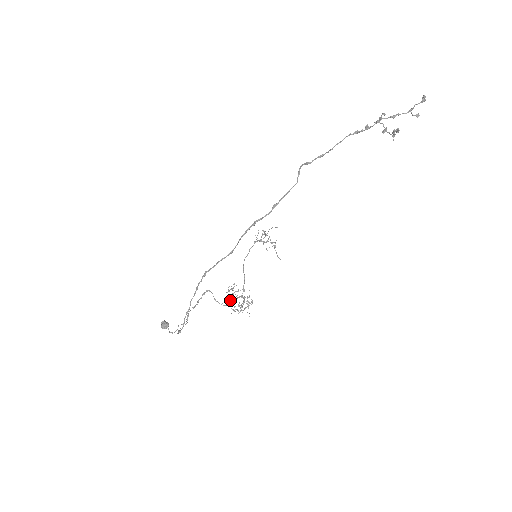
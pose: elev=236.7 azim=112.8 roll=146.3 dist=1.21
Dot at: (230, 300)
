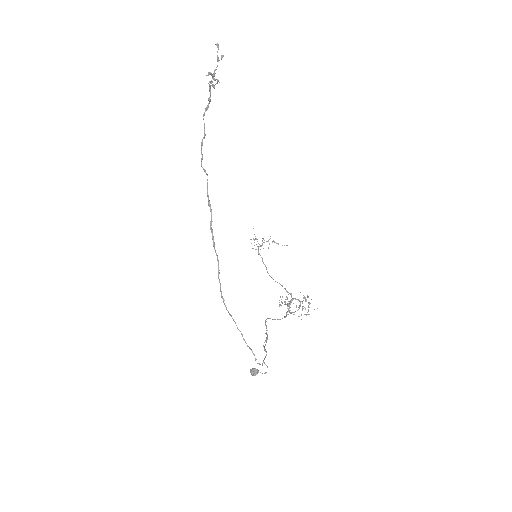
Dot at: occluded
